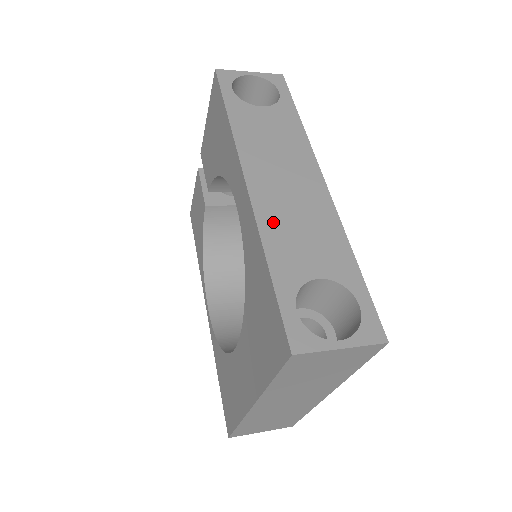
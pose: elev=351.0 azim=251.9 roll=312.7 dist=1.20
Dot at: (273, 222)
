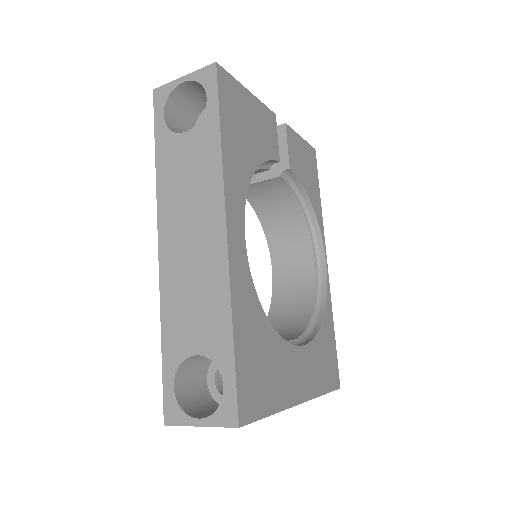
Dot at: (172, 292)
